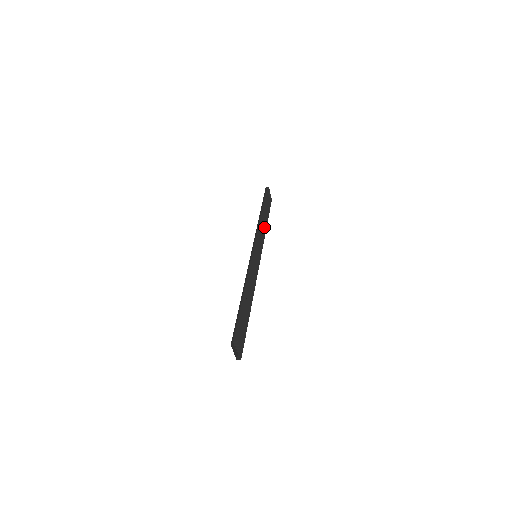
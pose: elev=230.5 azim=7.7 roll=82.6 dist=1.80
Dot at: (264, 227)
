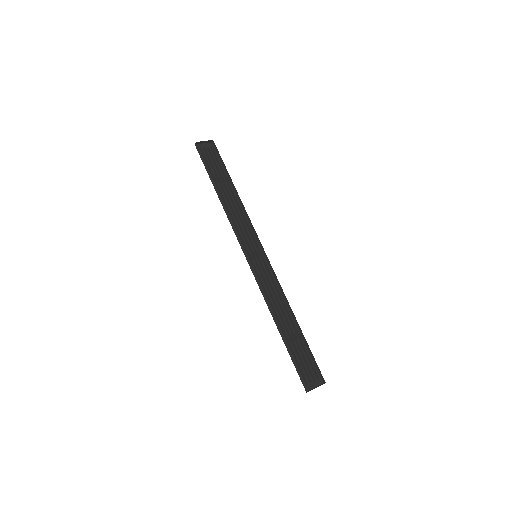
Dot at: (235, 199)
